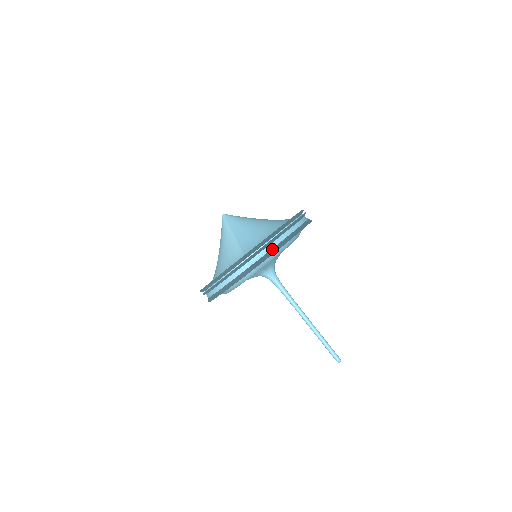
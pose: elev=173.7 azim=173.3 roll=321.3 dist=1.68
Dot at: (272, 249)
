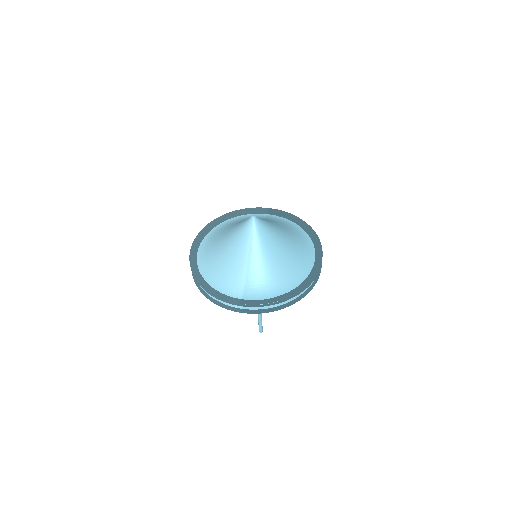
Dot at: (269, 309)
